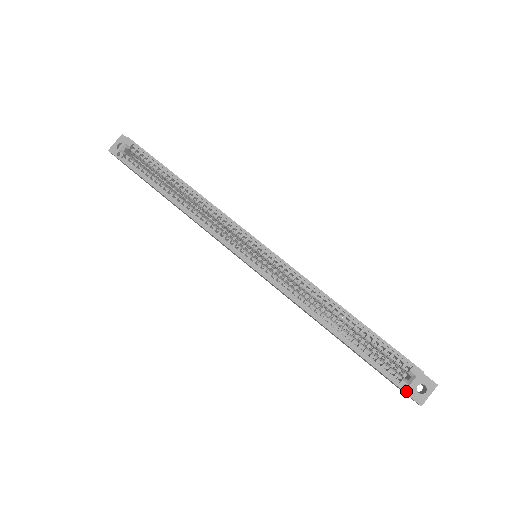
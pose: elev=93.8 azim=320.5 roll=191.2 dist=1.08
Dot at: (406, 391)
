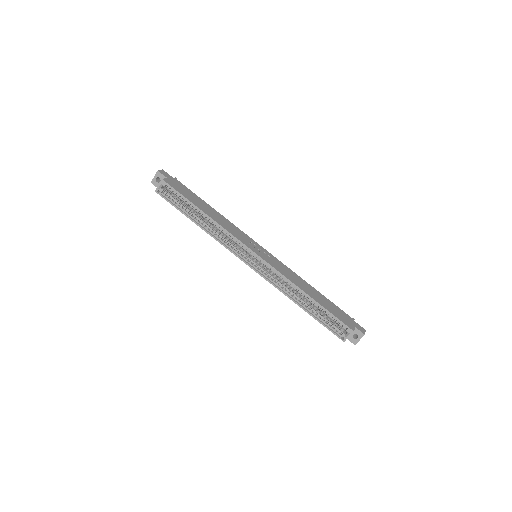
Dot at: (344, 341)
